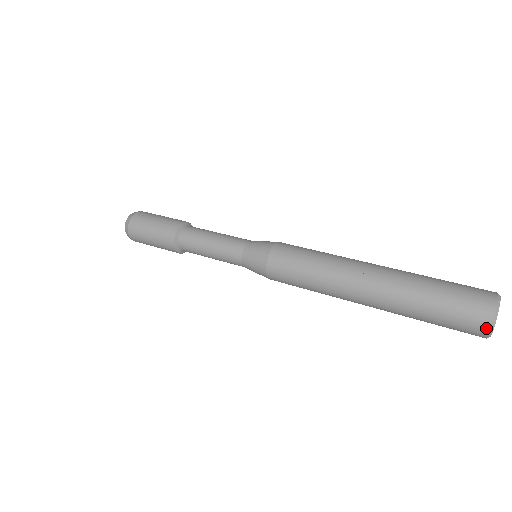
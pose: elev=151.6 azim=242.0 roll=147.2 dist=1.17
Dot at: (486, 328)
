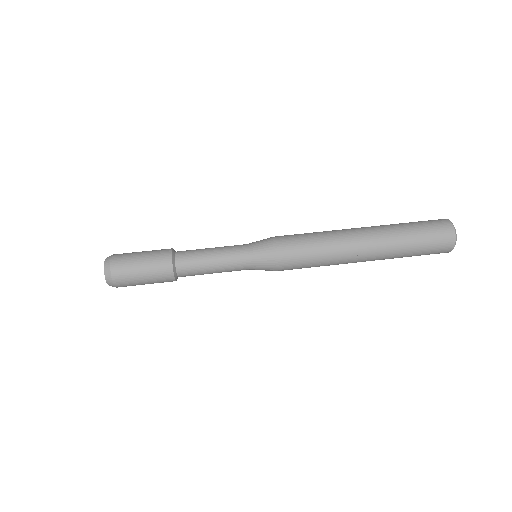
Dot at: occluded
